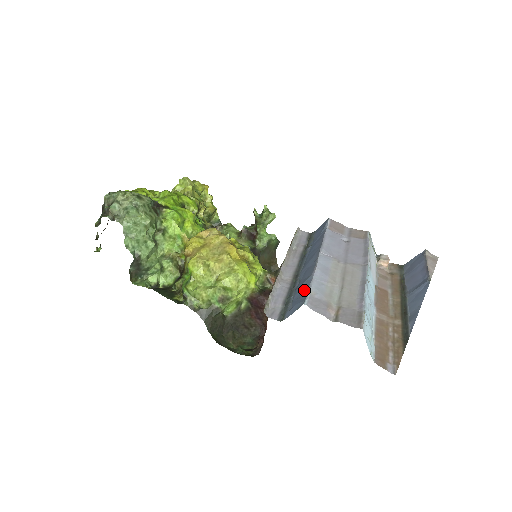
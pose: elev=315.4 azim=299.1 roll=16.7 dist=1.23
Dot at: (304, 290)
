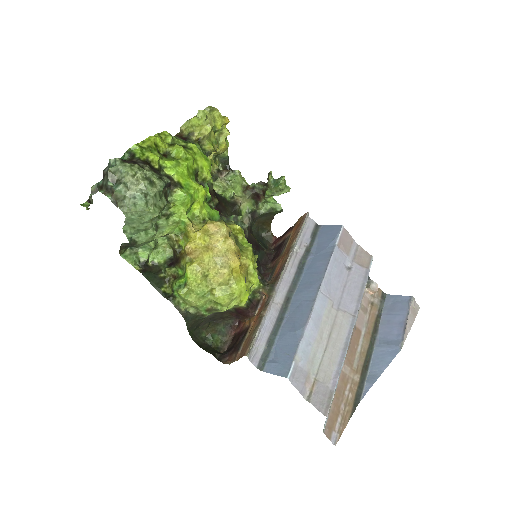
Dot at: (291, 347)
